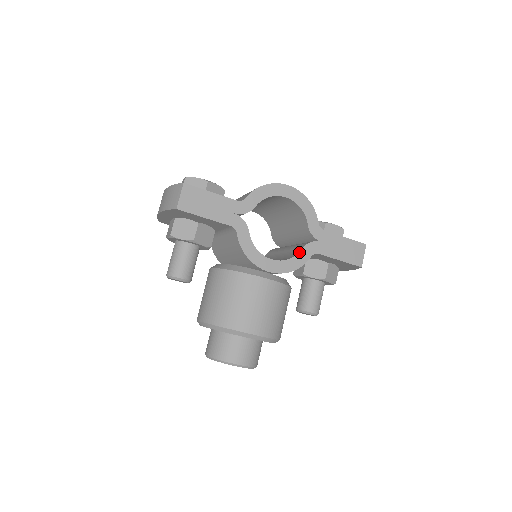
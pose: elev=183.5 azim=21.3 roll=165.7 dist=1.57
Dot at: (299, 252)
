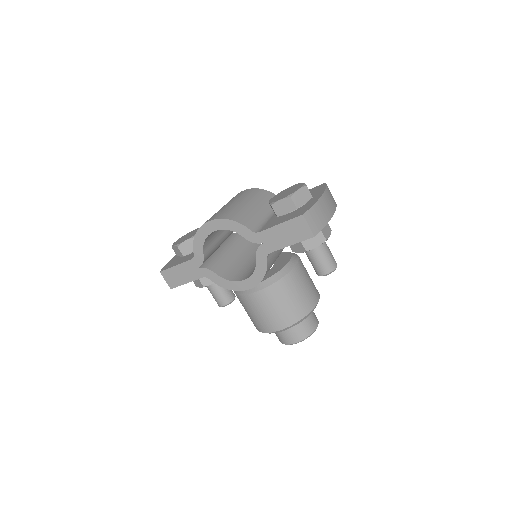
Dot at: (256, 262)
